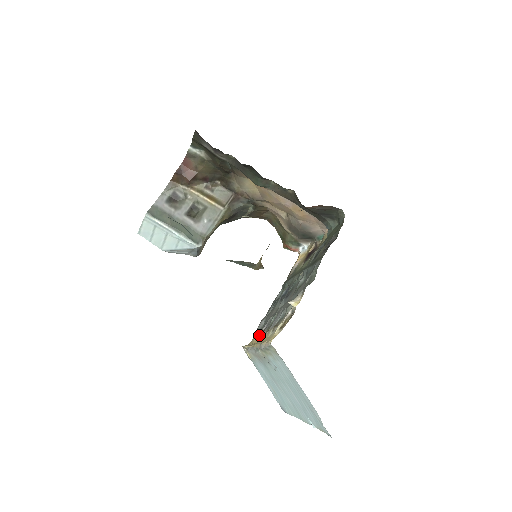
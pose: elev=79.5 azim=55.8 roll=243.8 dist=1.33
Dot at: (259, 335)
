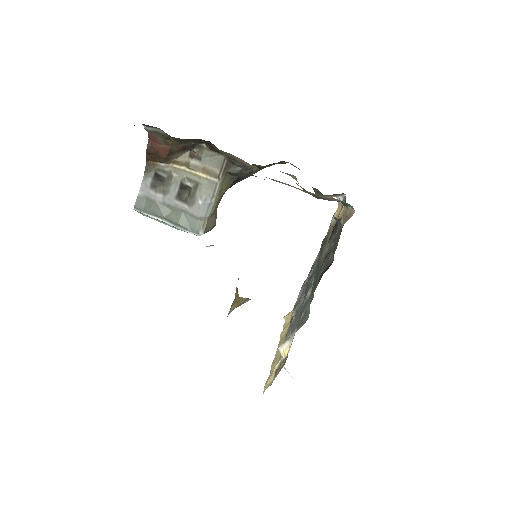
Dot at: occluded
